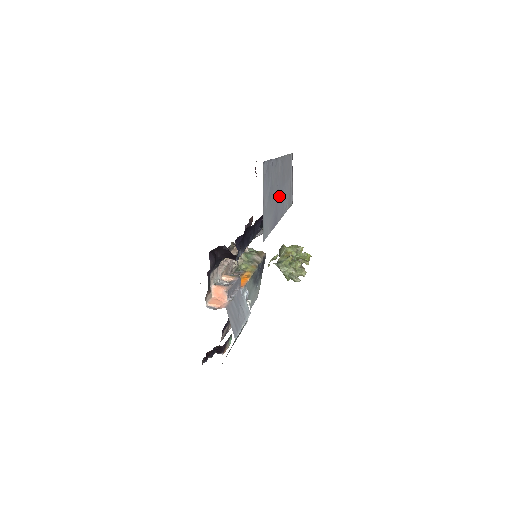
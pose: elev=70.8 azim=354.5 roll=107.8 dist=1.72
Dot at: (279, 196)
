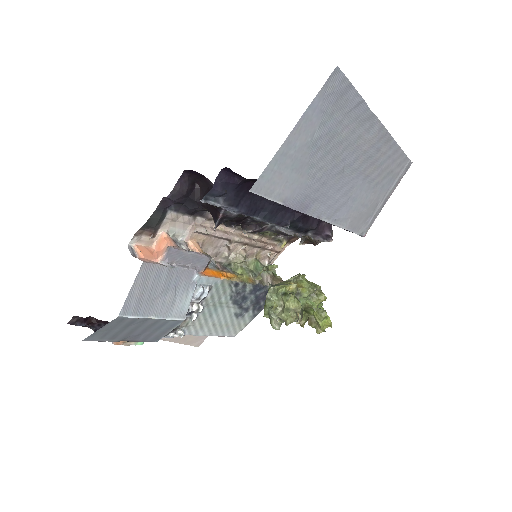
Dot at: (339, 180)
